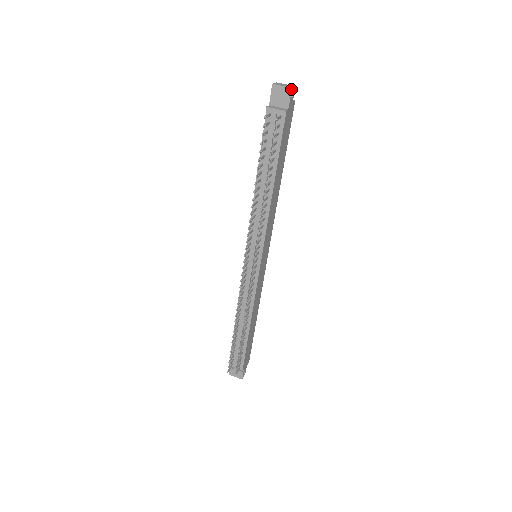
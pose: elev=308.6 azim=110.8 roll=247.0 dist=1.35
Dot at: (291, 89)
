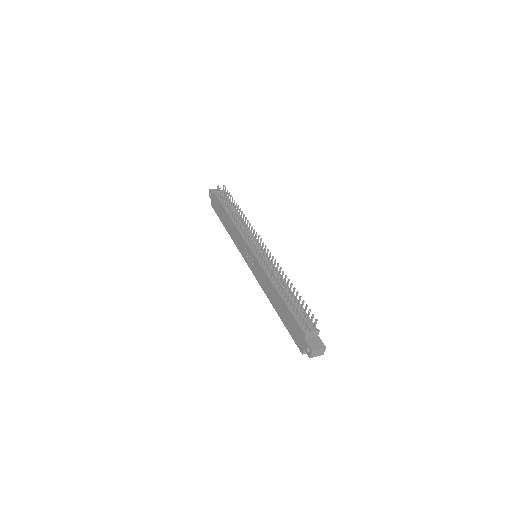
Dot at: occluded
